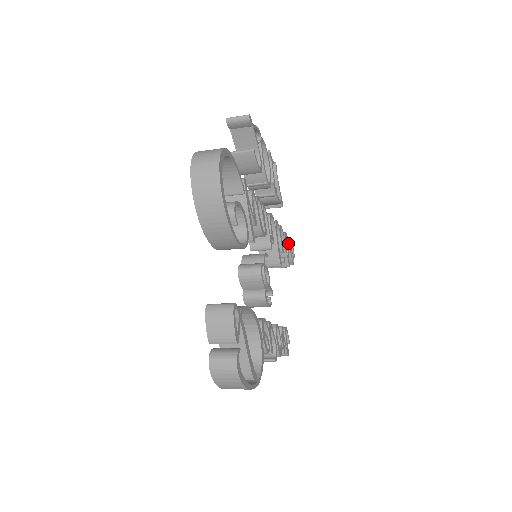
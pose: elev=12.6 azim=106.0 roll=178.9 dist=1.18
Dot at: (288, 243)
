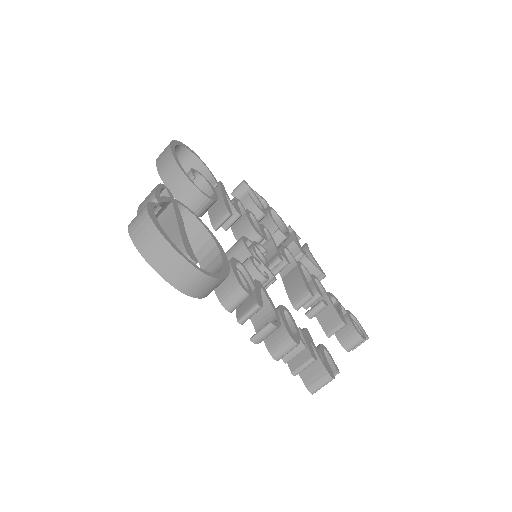
Dot at: (344, 310)
